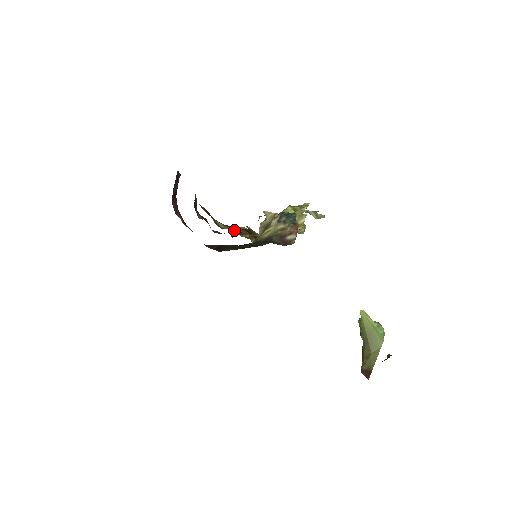
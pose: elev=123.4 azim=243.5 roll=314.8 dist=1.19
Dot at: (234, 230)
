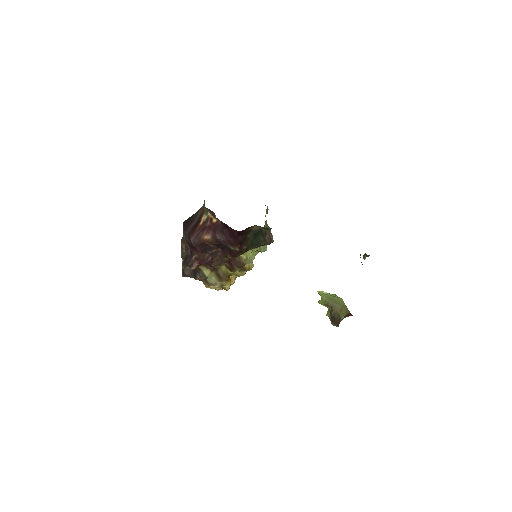
Dot at: (214, 278)
